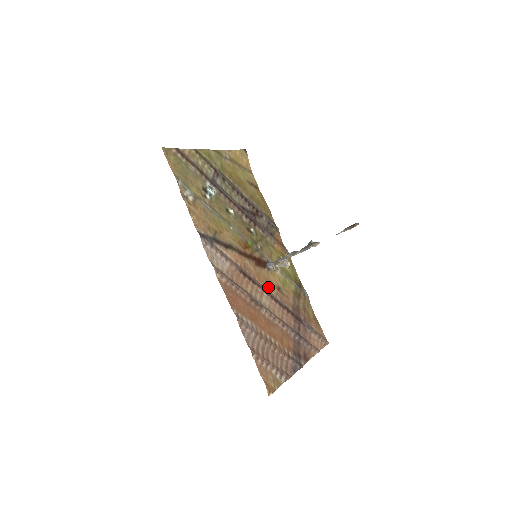
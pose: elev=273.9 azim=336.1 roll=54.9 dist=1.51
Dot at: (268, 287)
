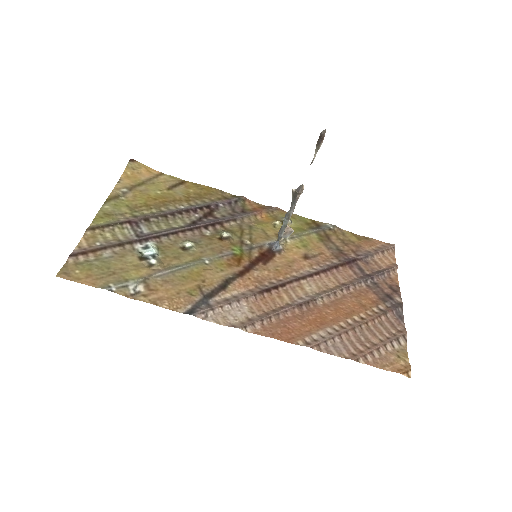
Dot at: (297, 270)
